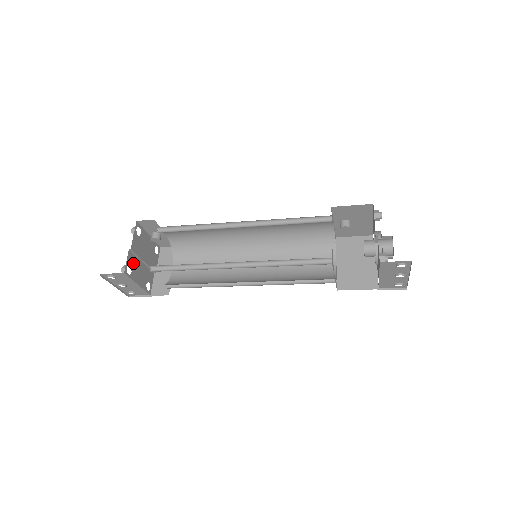
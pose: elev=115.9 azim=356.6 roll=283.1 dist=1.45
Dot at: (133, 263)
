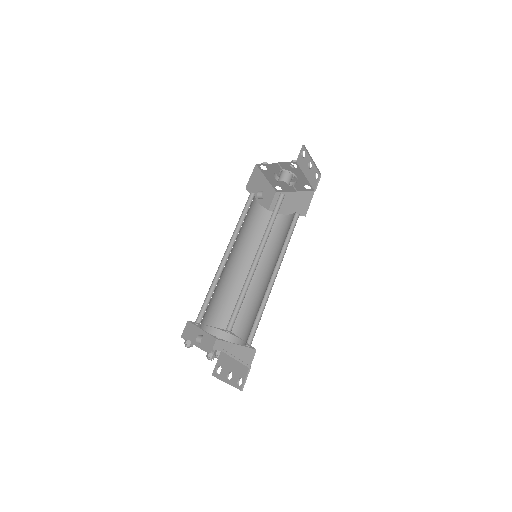
Dot at: occluded
